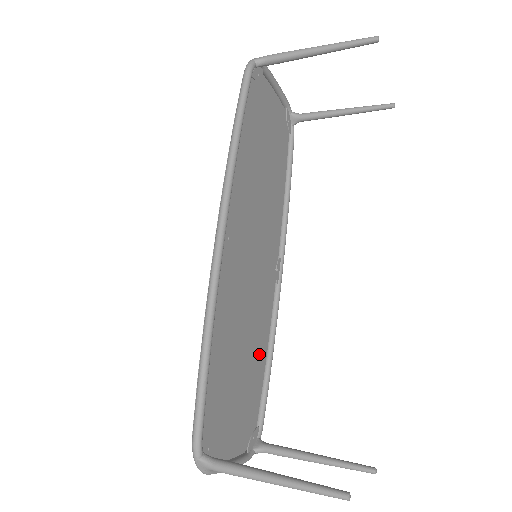
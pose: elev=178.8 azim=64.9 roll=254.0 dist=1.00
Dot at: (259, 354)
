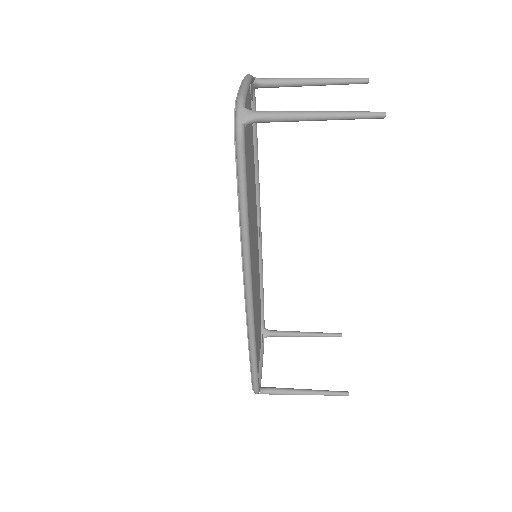
Dot at: occluded
